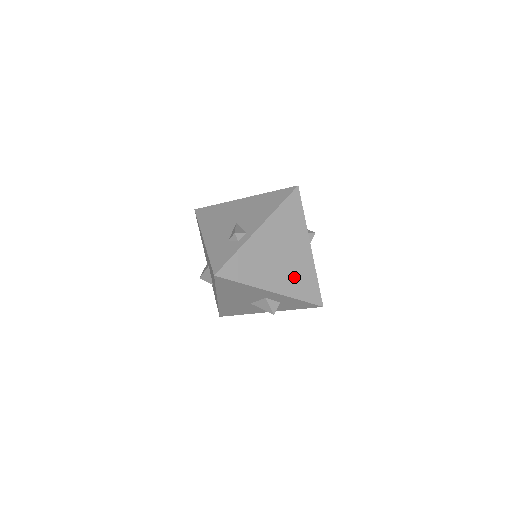
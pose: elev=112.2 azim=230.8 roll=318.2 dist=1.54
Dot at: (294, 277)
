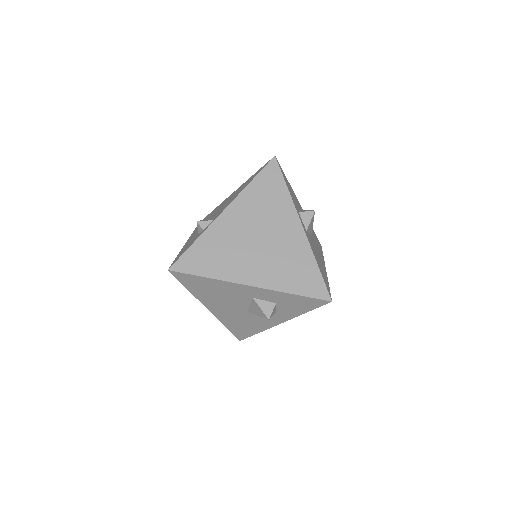
Dot at: (281, 265)
